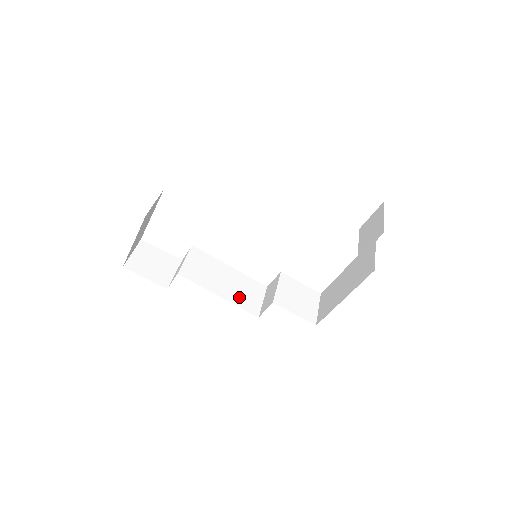
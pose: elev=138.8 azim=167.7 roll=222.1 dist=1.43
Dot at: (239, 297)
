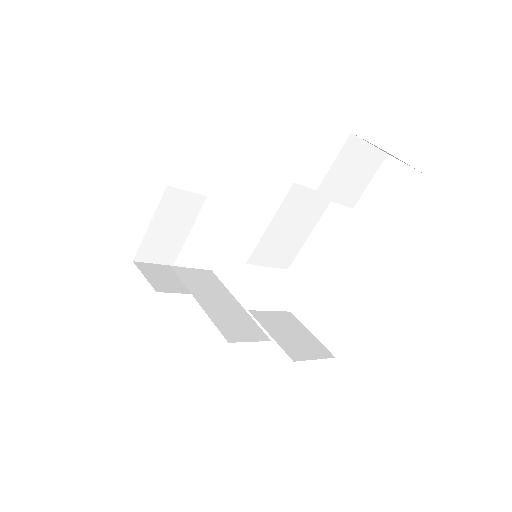
Dot at: (222, 318)
